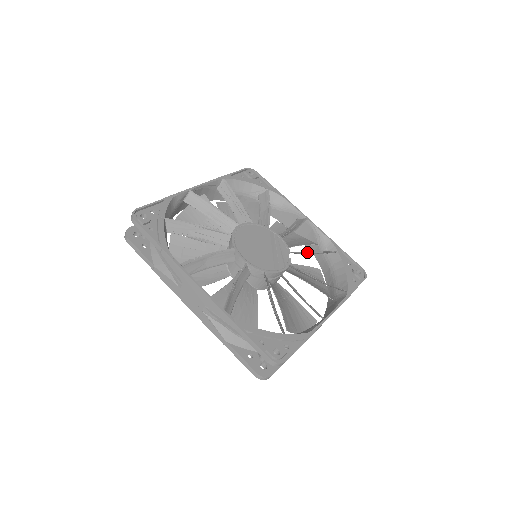
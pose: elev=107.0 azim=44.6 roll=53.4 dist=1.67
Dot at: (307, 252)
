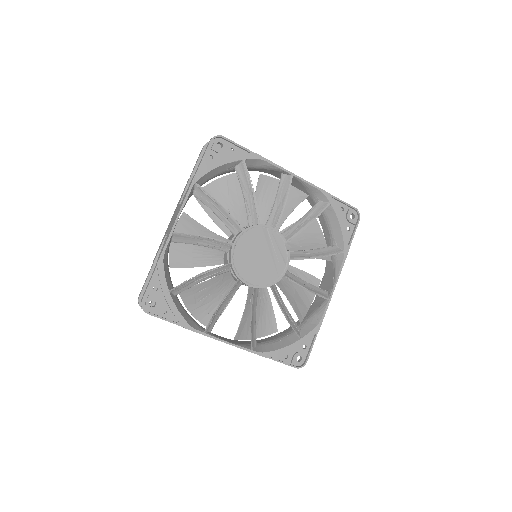
Dot at: (300, 219)
